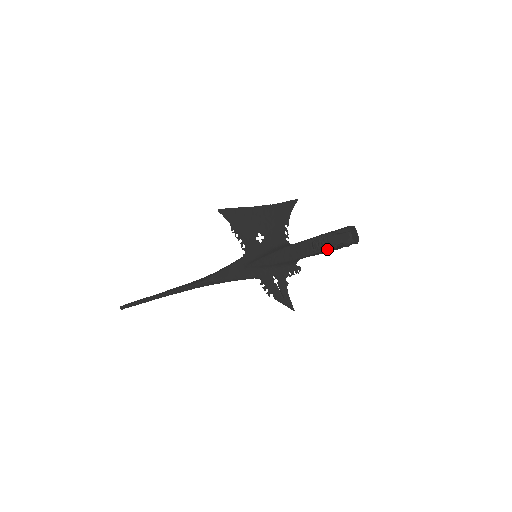
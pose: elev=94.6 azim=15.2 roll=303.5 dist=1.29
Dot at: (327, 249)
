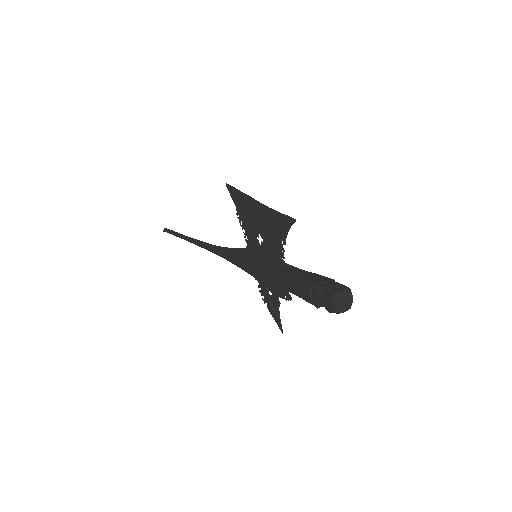
Dot at: (310, 302)
